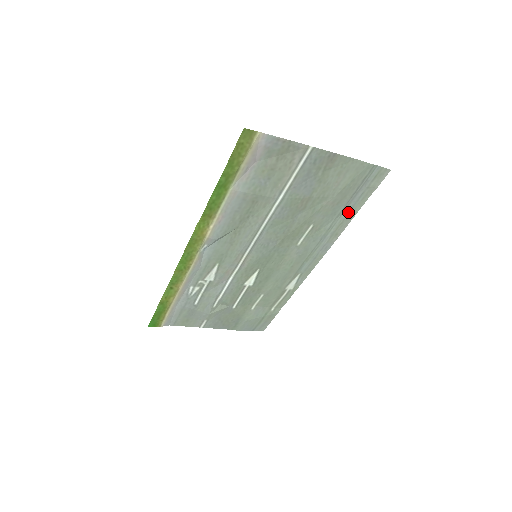
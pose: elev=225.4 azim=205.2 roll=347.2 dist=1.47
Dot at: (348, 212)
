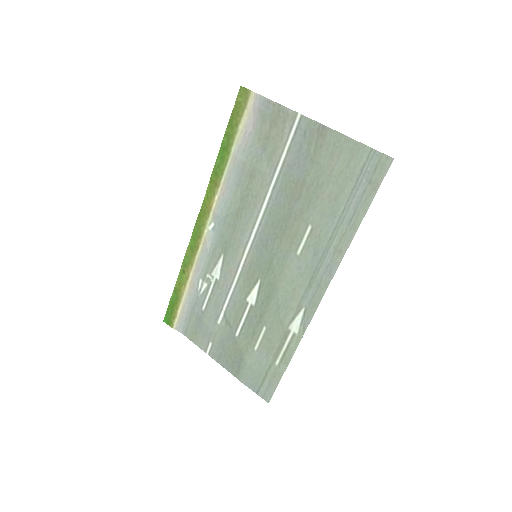
Dot at: (351, 217)
